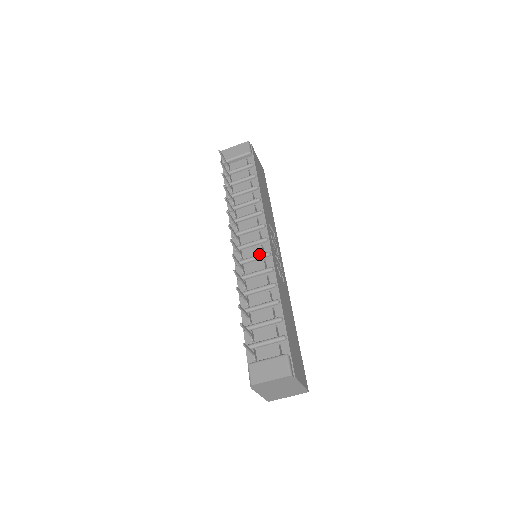
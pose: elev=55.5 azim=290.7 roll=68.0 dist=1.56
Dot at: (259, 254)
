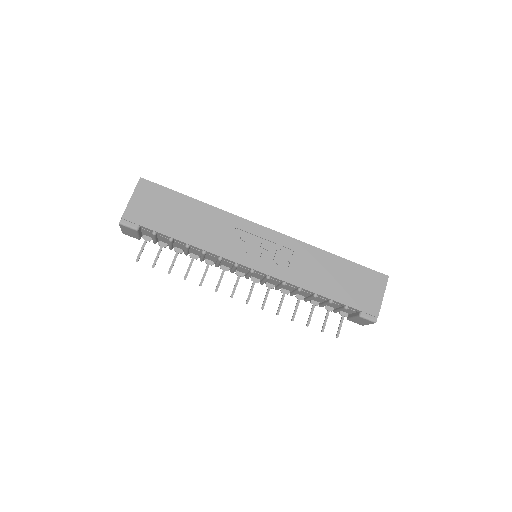
Dot at: (264, 280)
